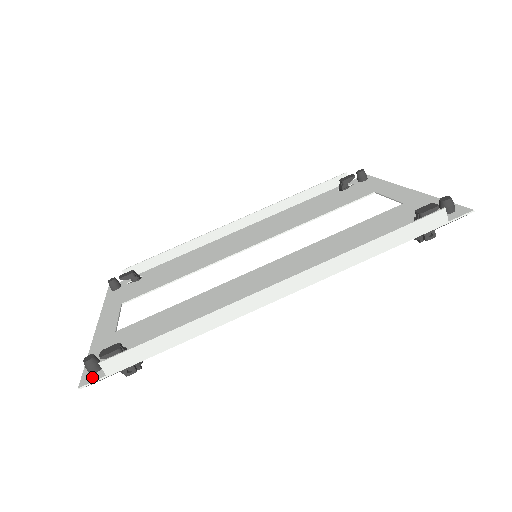
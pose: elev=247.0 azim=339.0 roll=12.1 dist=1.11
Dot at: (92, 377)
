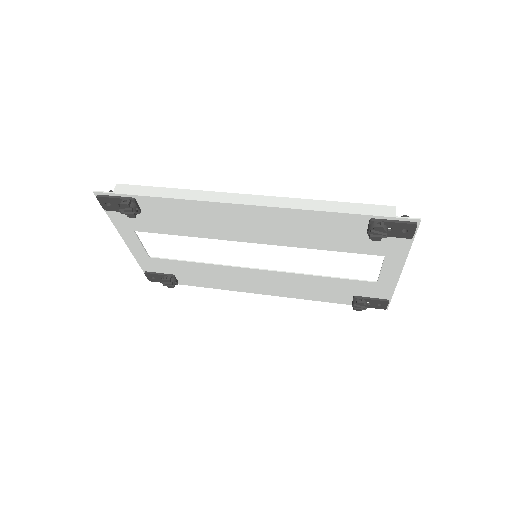
Dot at: (105, 195)
